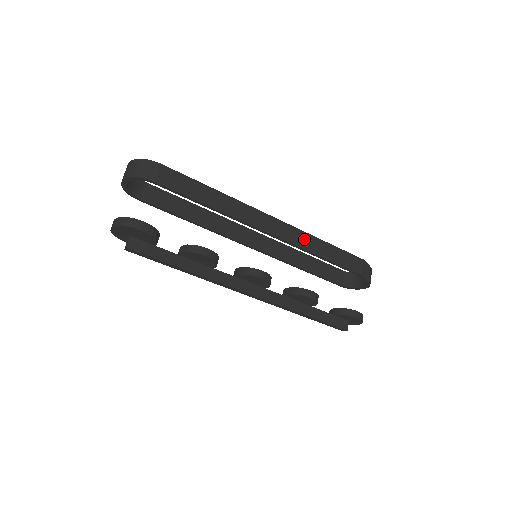
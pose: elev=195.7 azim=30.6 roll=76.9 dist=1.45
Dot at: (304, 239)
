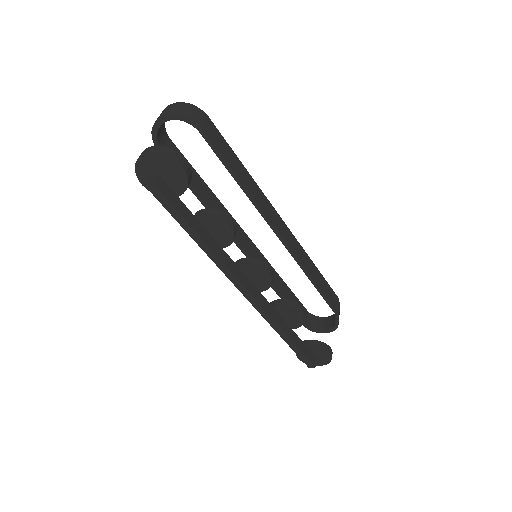
Dot at: (302, 255)
